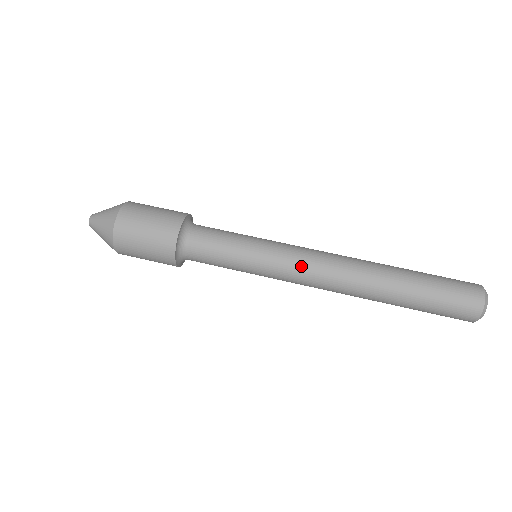
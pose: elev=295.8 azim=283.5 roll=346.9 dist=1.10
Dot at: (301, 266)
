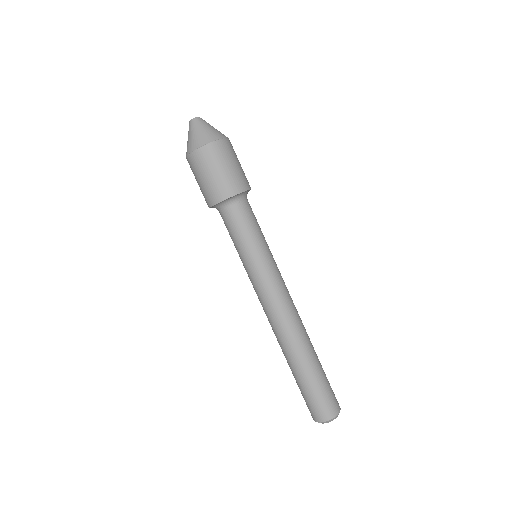
Dot at: (273, 293)
